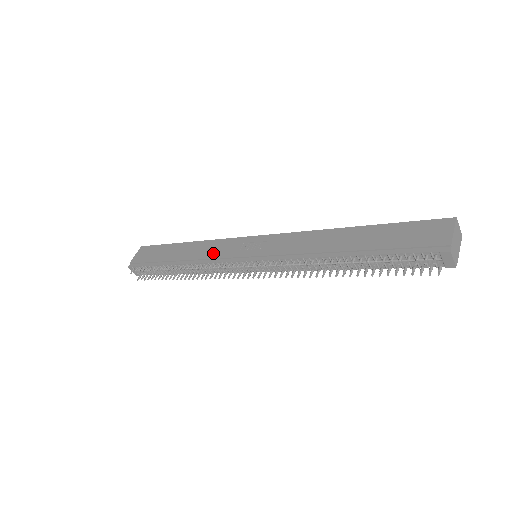
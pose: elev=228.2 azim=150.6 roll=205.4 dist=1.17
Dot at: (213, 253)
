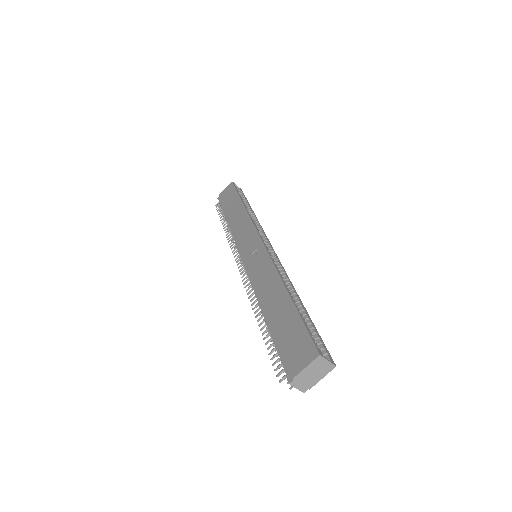
Dot at: (240, 232)
